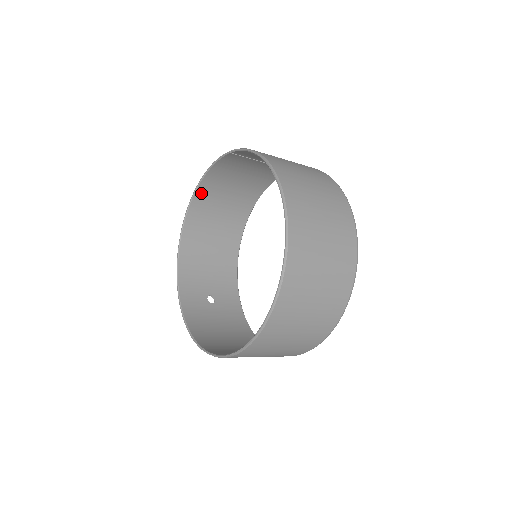
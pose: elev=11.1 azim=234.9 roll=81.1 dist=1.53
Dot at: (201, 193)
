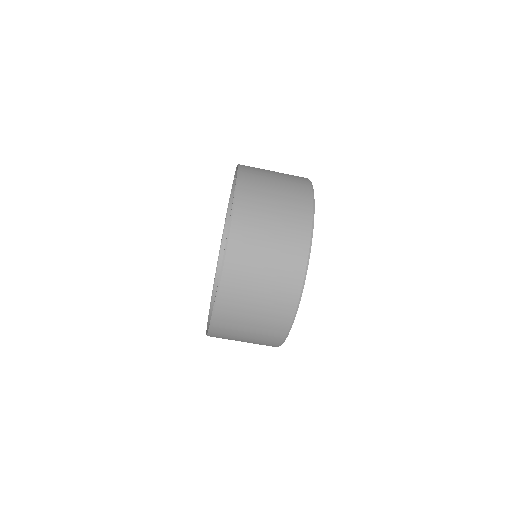
Dot at: occluded
